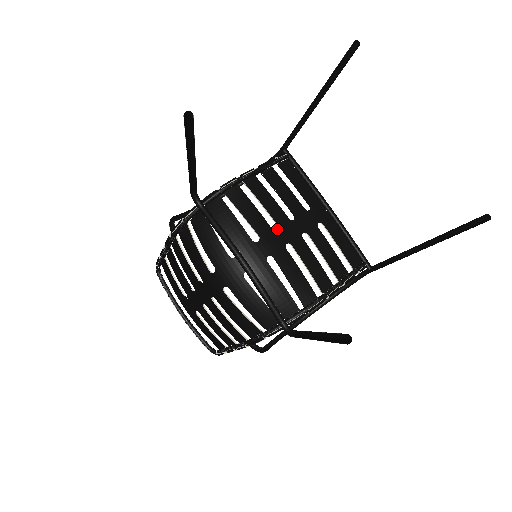
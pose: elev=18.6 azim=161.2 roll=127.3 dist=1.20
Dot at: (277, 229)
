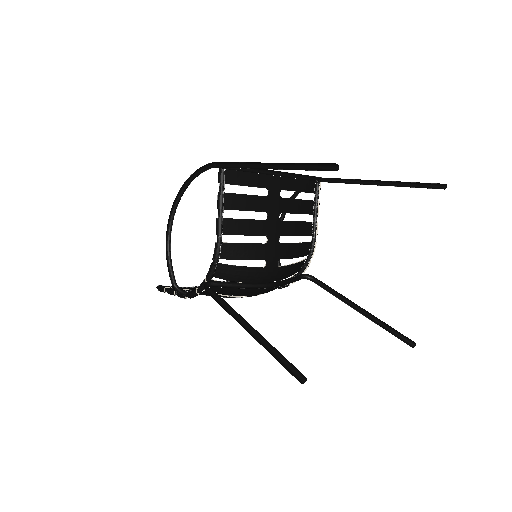
Dot at: (267, 239)
